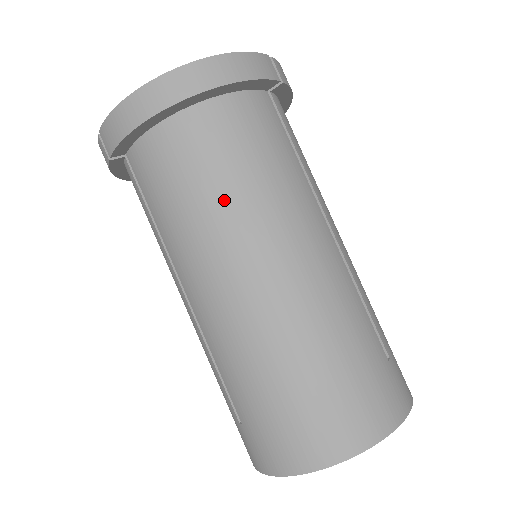
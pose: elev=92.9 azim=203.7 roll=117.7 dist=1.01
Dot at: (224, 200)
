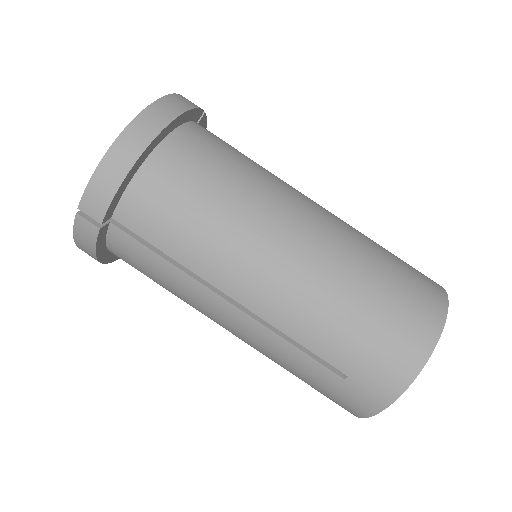
Dot at: (231, 197)
